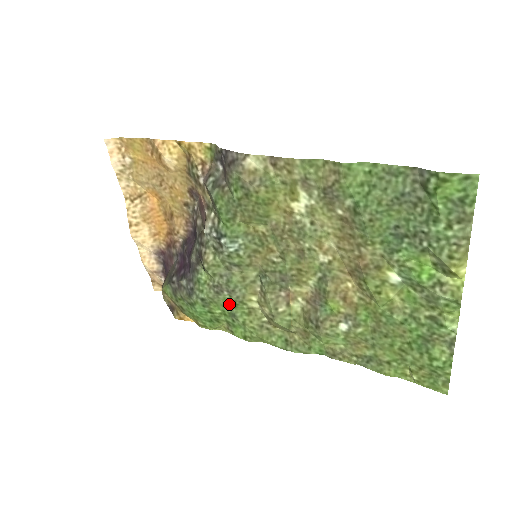
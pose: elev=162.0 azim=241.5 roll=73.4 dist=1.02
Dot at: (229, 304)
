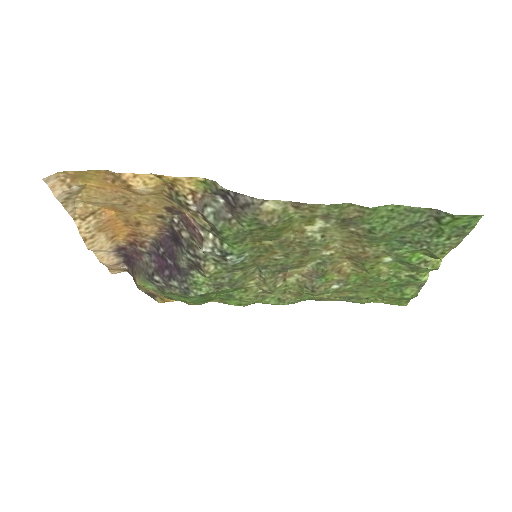
Dot at: (227, 291)
